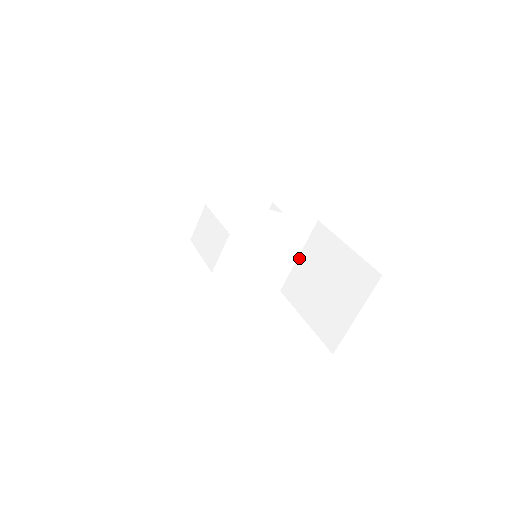
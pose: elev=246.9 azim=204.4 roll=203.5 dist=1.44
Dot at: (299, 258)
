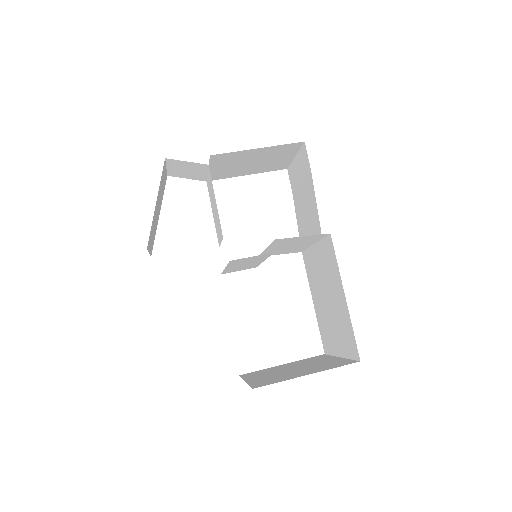
Dot at: (314, 246)
